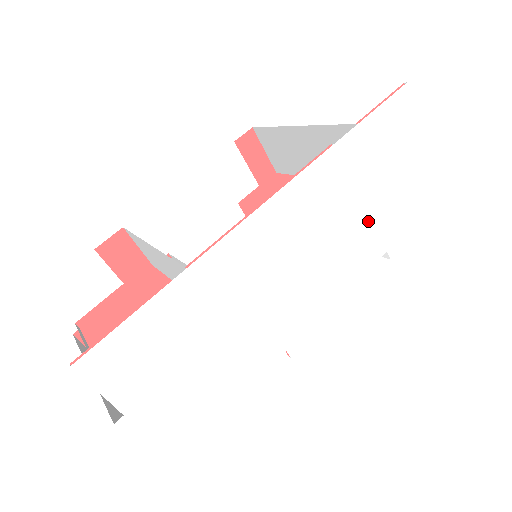
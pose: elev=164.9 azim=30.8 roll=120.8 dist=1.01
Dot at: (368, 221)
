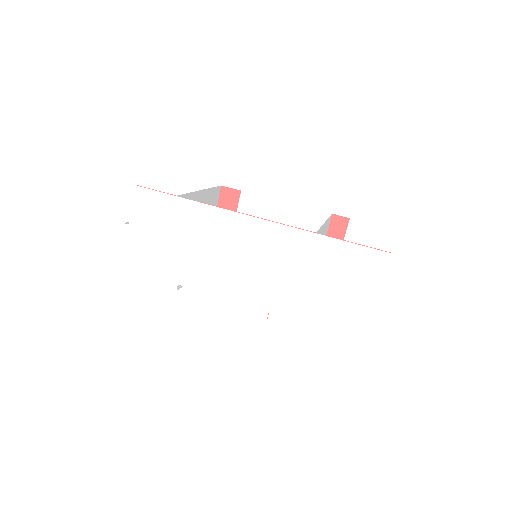
Dot at: (301, 292)
